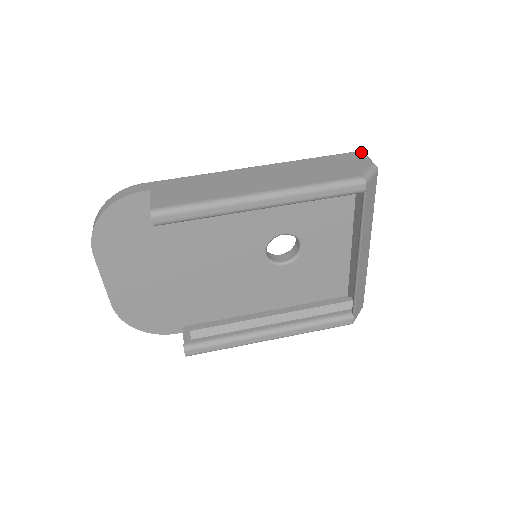
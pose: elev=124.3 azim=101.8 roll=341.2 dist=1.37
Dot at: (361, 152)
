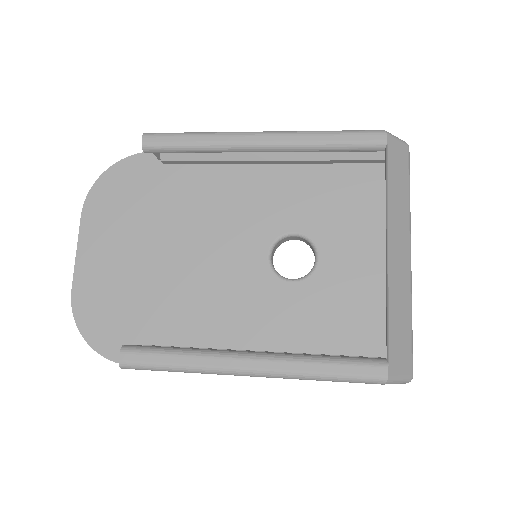
Dot at: occluded
